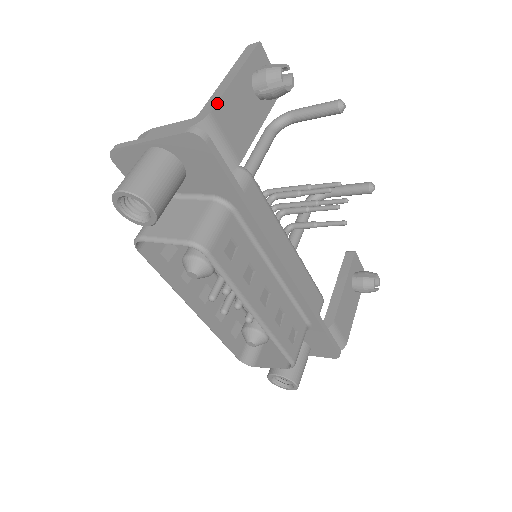
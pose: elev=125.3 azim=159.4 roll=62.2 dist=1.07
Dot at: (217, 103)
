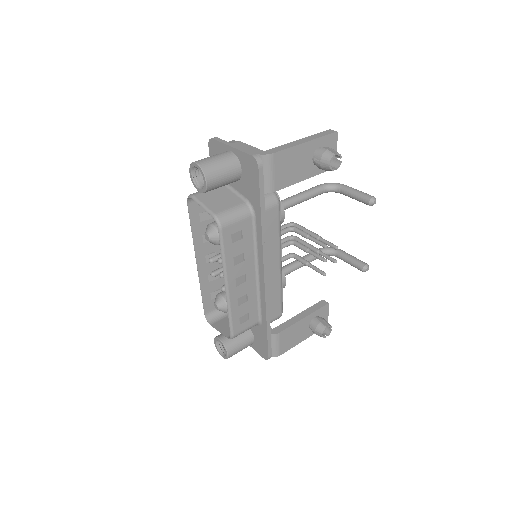
Dot at: (281, 151)
